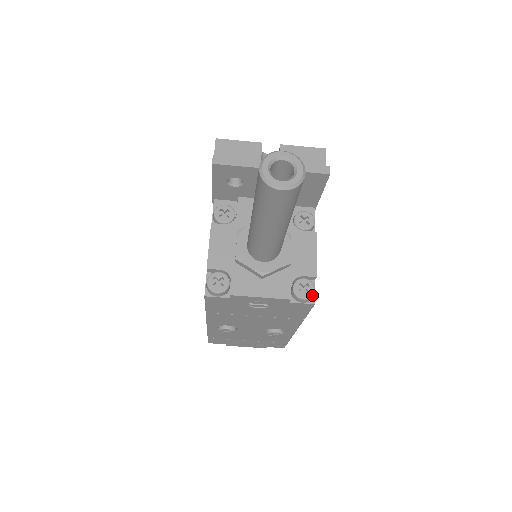
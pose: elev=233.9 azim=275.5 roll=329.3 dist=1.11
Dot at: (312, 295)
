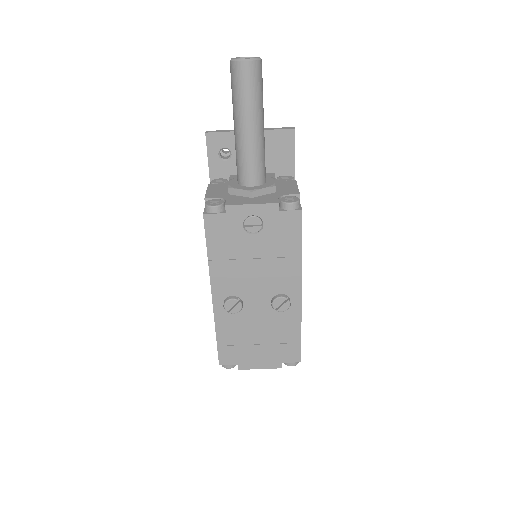
Dot at: (297, 201)
